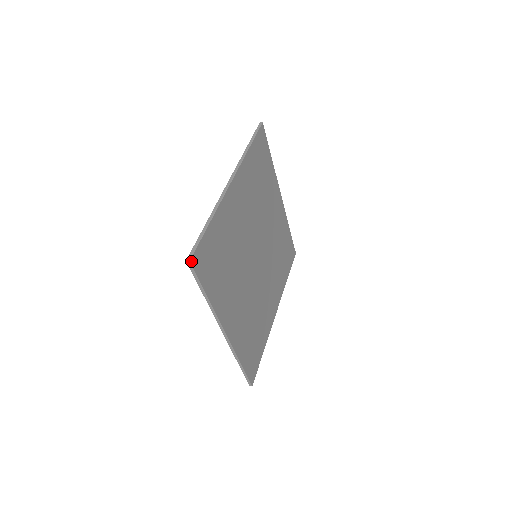
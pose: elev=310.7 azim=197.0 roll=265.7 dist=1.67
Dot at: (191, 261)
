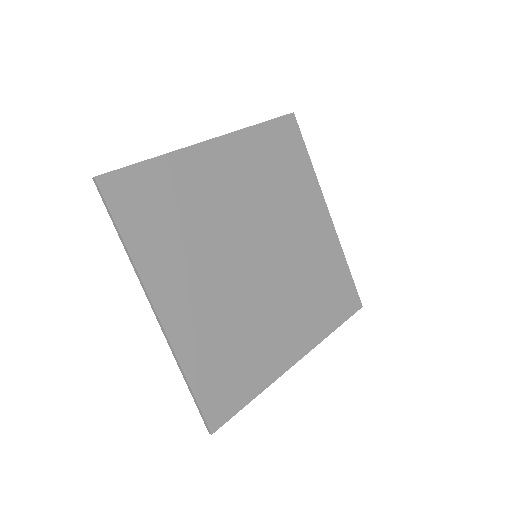
Dot at: (98, 179)
